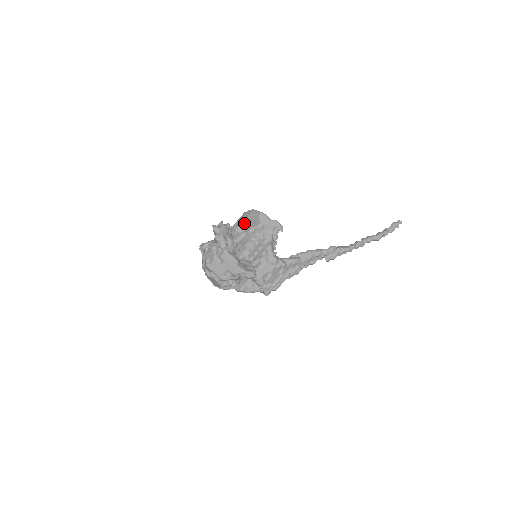
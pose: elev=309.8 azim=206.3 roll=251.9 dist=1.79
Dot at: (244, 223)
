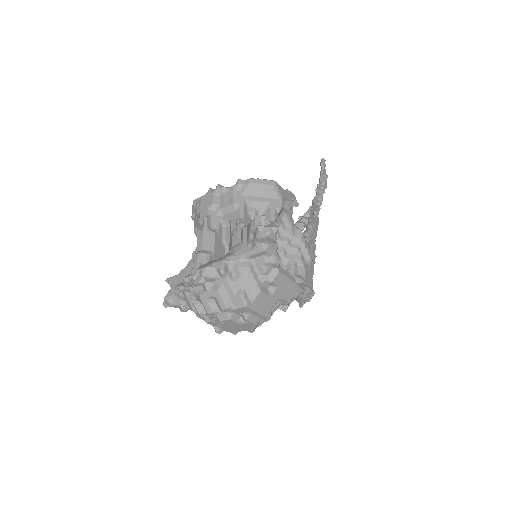
Dot at: (246, 206)
